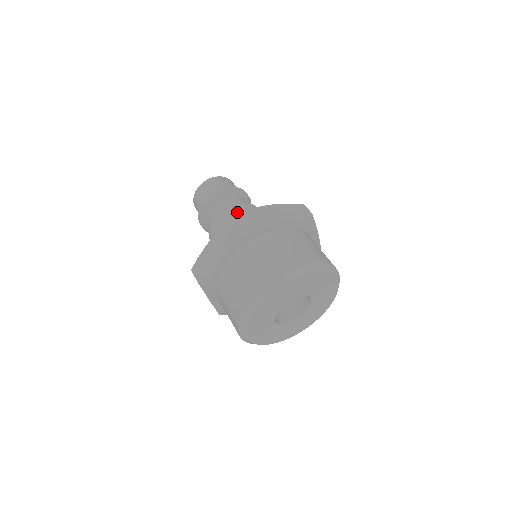
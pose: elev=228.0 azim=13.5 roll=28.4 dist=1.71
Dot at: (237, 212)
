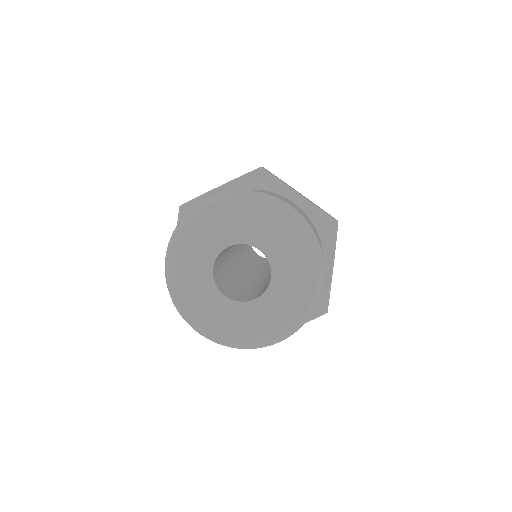
Dot at: occluded
